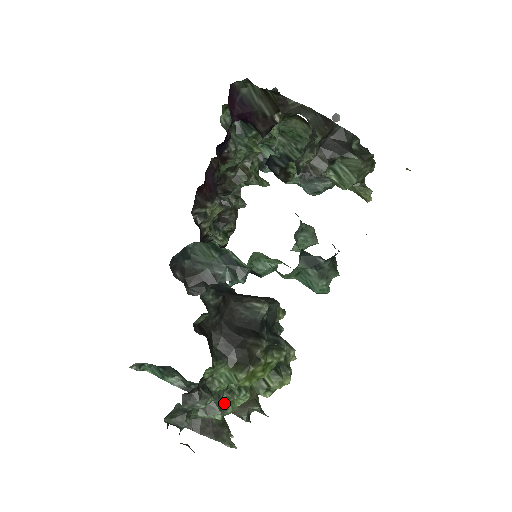
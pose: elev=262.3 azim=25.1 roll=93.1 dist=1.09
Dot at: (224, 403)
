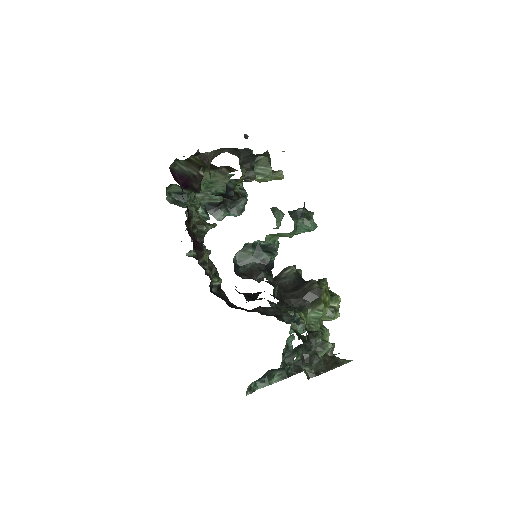
Dot at: occluded
